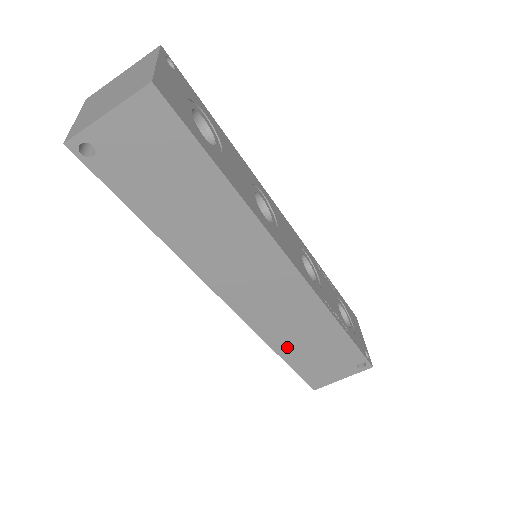
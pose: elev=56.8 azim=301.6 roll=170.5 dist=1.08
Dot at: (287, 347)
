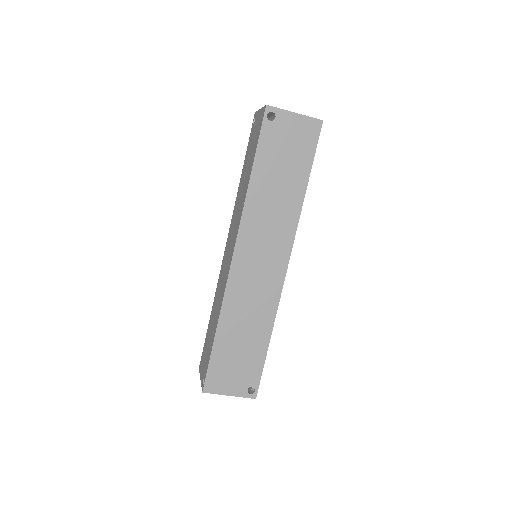
Dot at: (227, 329)
